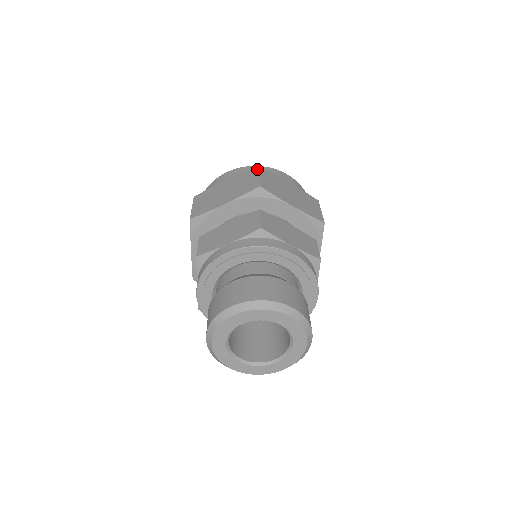
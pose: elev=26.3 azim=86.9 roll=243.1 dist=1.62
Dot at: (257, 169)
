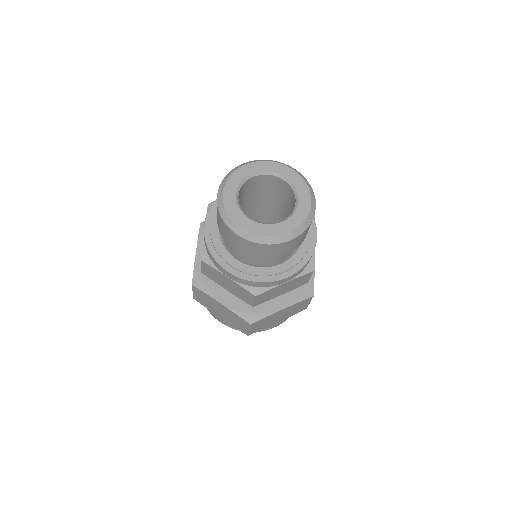
Dot at: occluded
